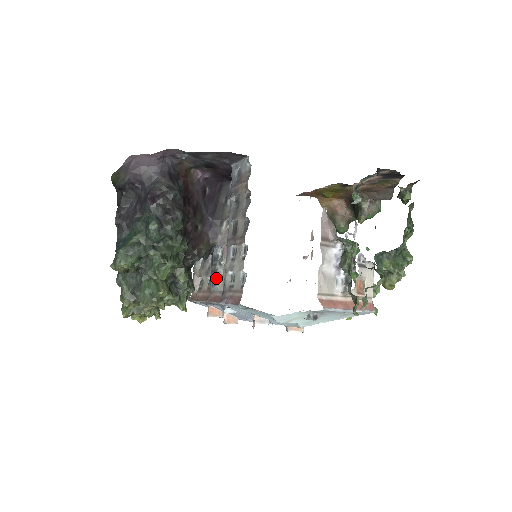
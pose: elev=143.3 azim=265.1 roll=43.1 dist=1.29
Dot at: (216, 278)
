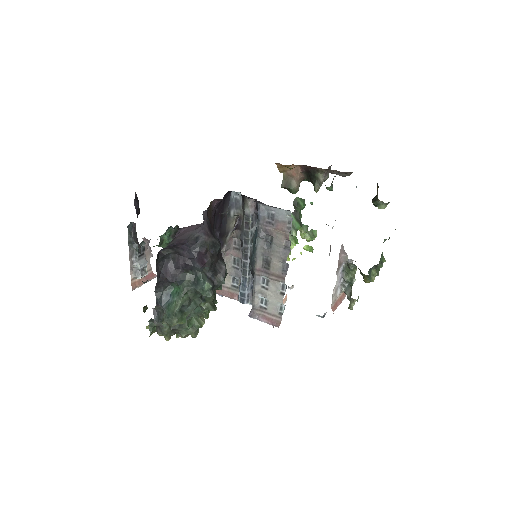
Dot at: occluded
